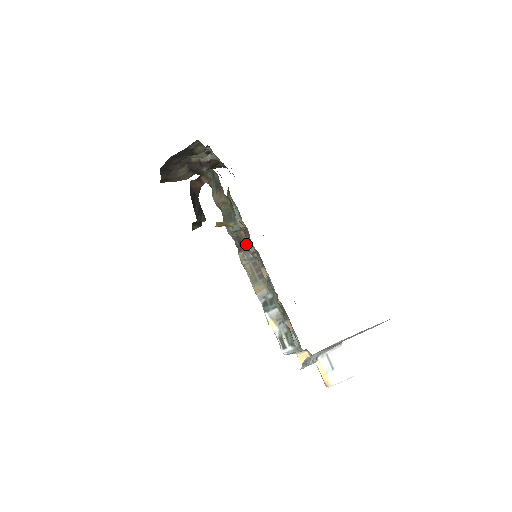
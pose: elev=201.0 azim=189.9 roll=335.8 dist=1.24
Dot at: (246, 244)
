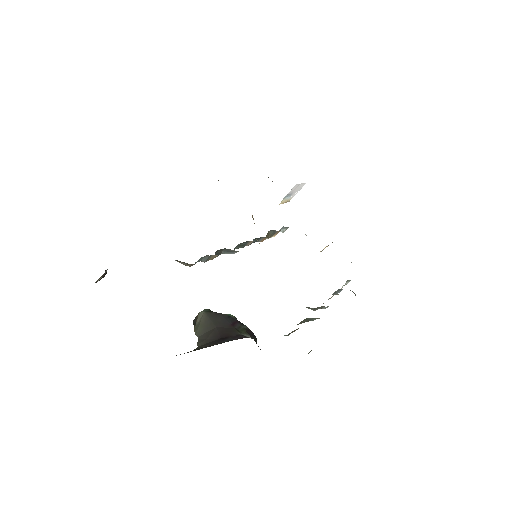
Dot at: (322, 307)
